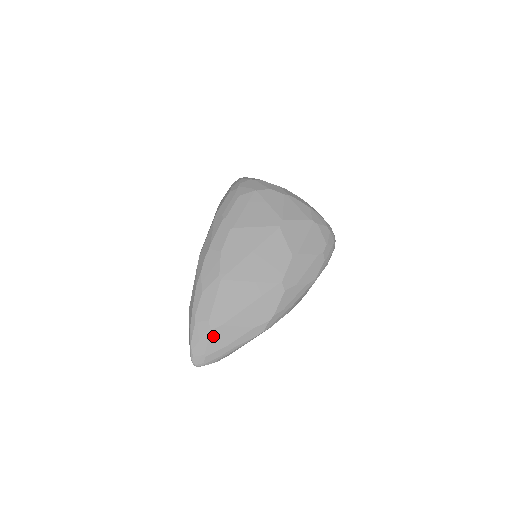
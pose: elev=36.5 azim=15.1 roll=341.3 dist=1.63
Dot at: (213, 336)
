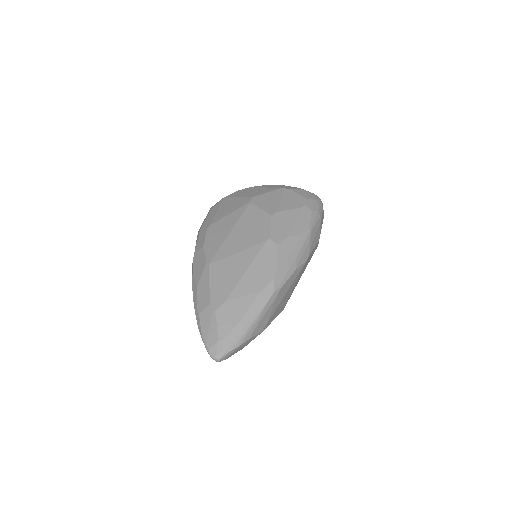
Dot at: (220, 317)
